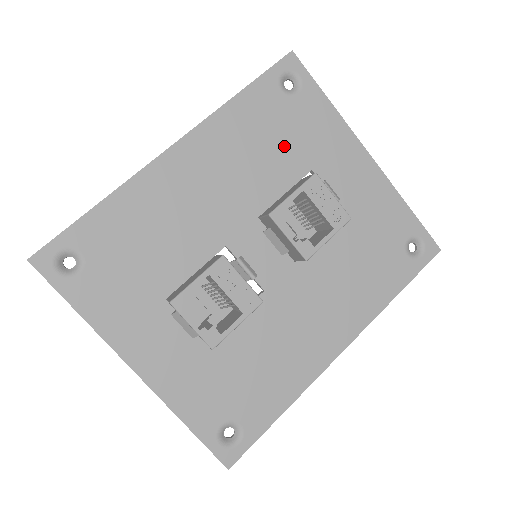
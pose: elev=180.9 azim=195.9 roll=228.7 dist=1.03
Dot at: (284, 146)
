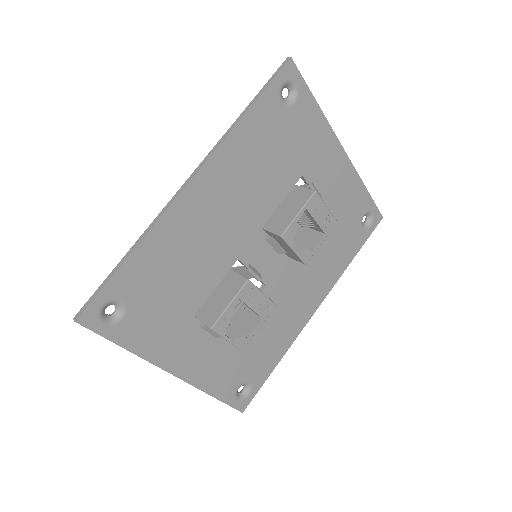
Dot at: (282, 158)
